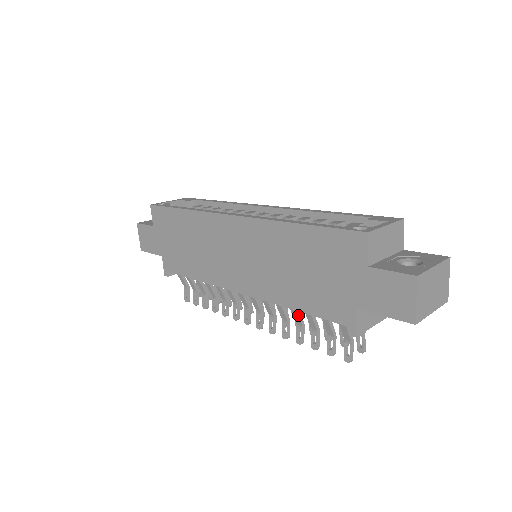
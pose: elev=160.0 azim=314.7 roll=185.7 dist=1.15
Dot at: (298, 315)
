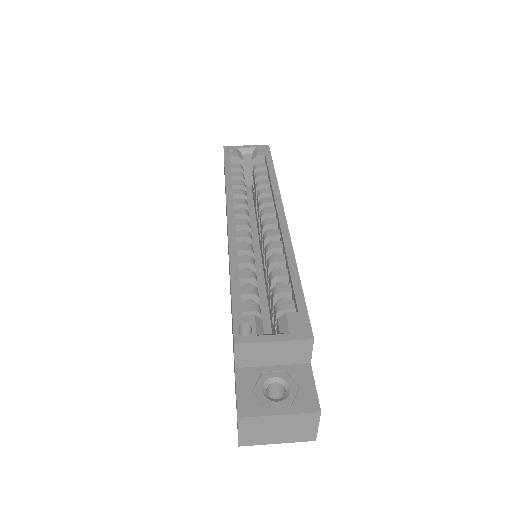
Dot at: occluded
